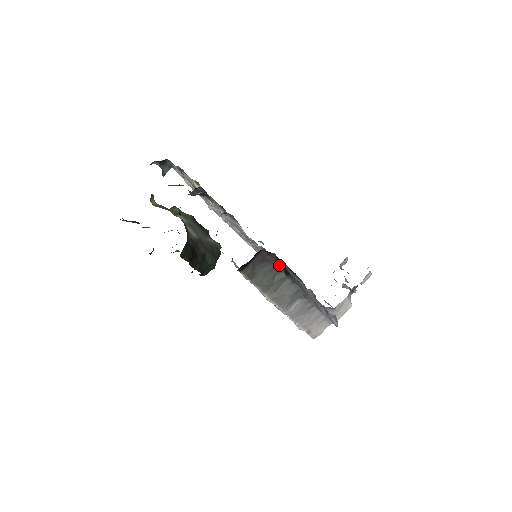
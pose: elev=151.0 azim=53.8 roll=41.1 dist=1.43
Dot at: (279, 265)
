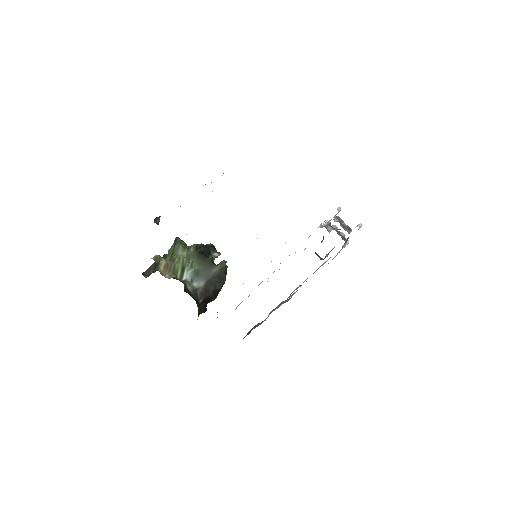
Dot at: occluded
